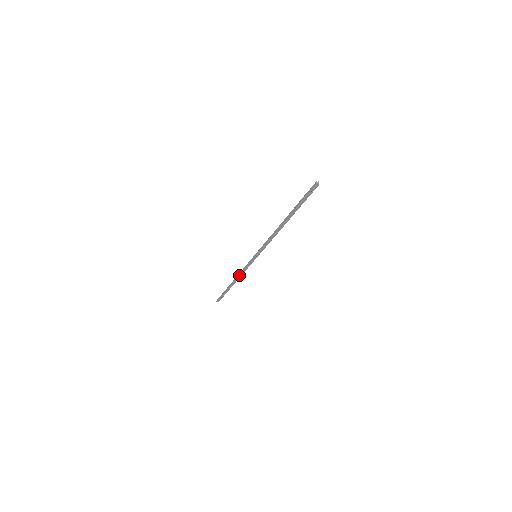
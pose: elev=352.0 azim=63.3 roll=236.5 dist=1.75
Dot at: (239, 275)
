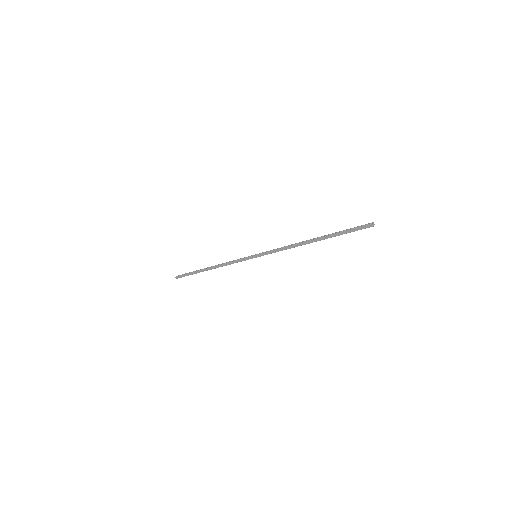
Dot at: occluded
